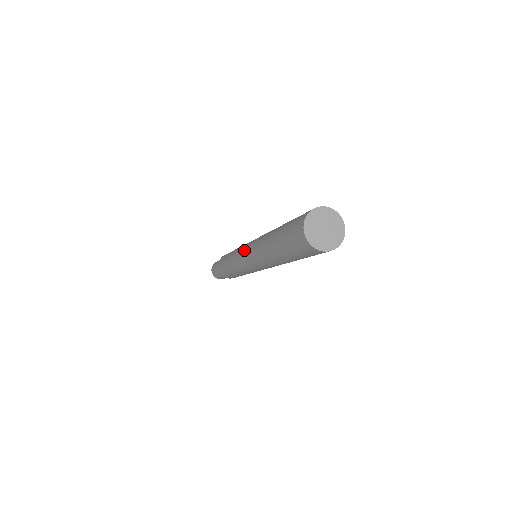
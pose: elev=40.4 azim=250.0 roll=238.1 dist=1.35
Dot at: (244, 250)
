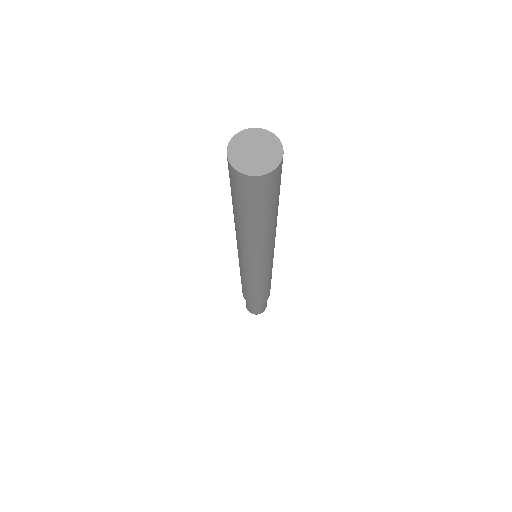
Dot at: occluded
